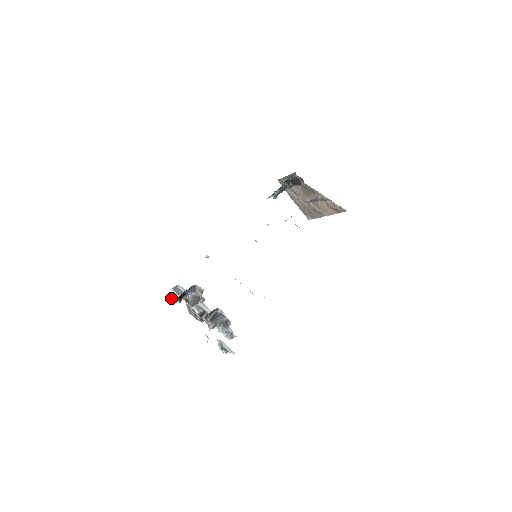
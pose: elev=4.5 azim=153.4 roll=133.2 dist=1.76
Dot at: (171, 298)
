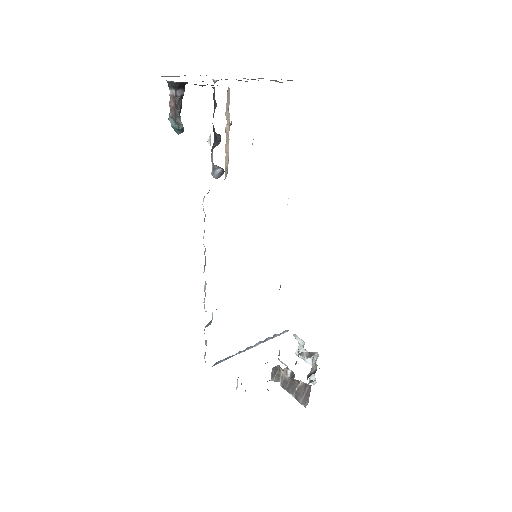
Dot at: (245, 391)
